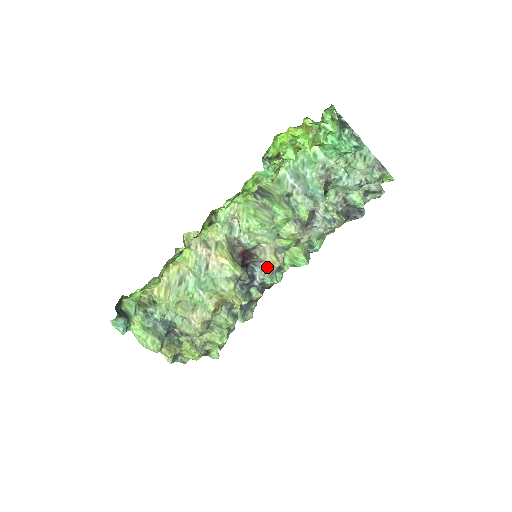
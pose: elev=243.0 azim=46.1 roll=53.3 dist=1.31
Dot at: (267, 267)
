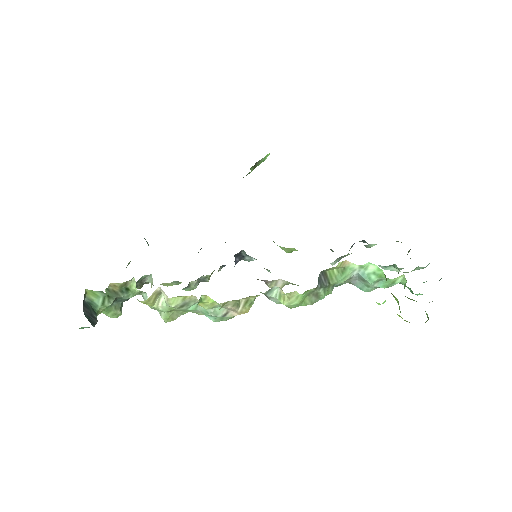
Dot at: occluded
